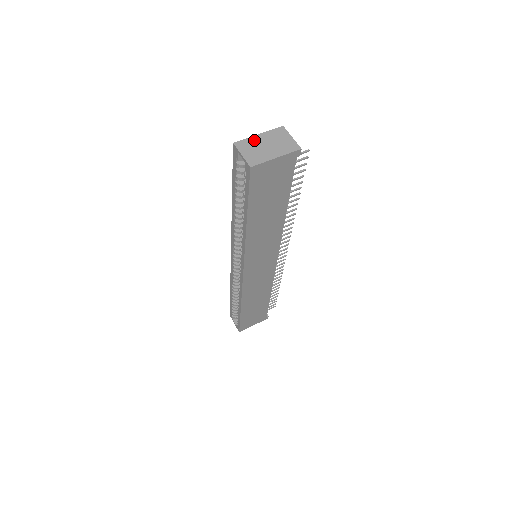
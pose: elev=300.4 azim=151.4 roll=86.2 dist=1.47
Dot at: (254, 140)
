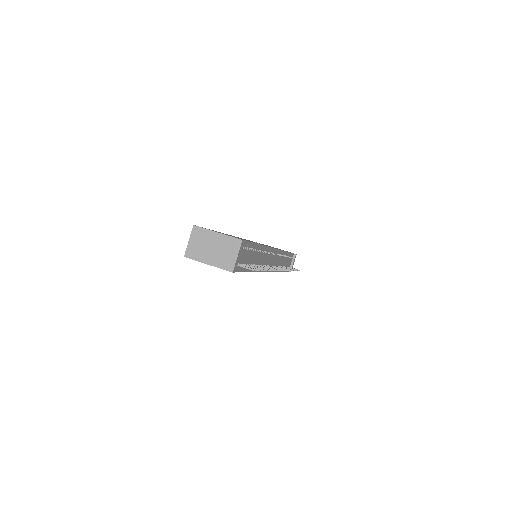
Dot at: (209, 235)
